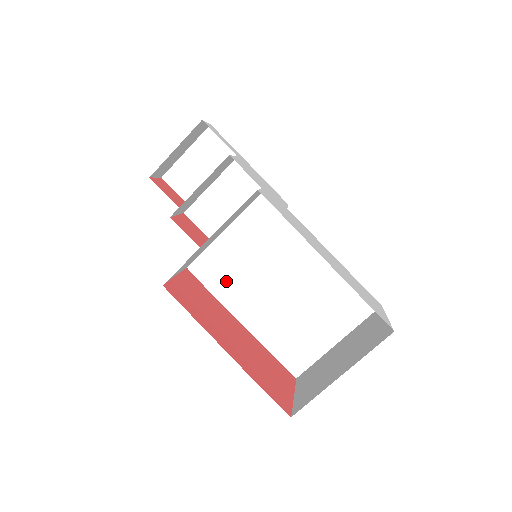
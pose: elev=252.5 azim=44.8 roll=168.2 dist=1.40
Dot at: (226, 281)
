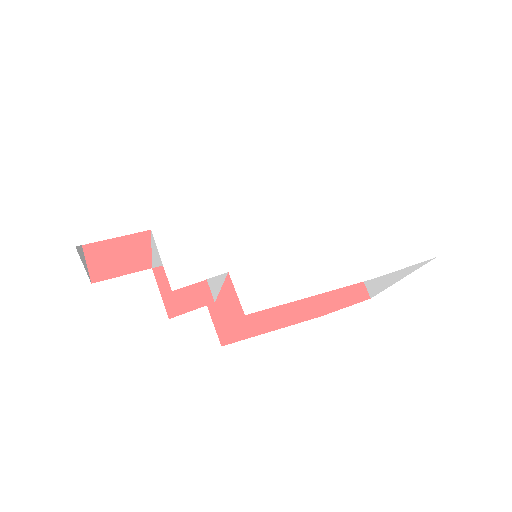
Dot at: occluded
